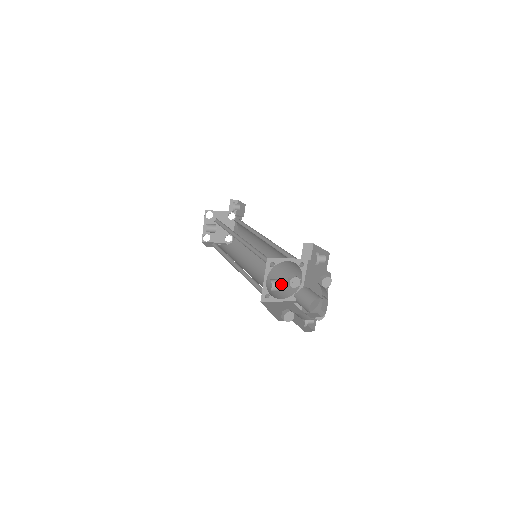
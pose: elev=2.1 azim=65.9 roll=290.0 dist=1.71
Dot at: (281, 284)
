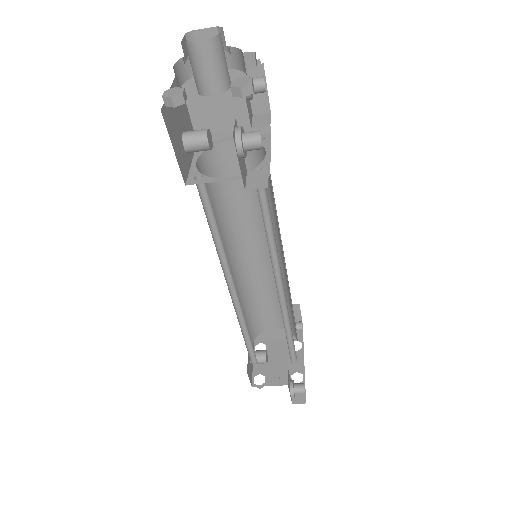
Dot at: (201, 130)
